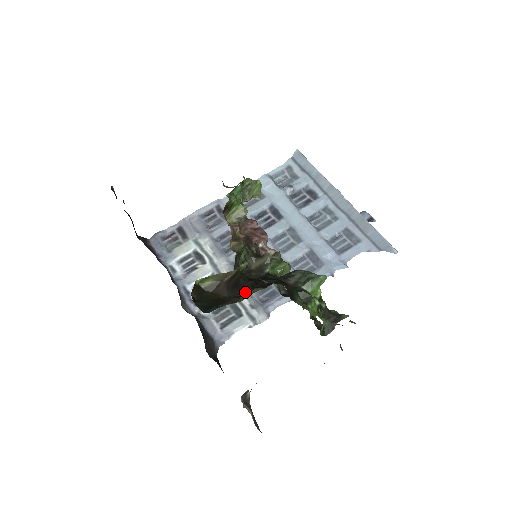
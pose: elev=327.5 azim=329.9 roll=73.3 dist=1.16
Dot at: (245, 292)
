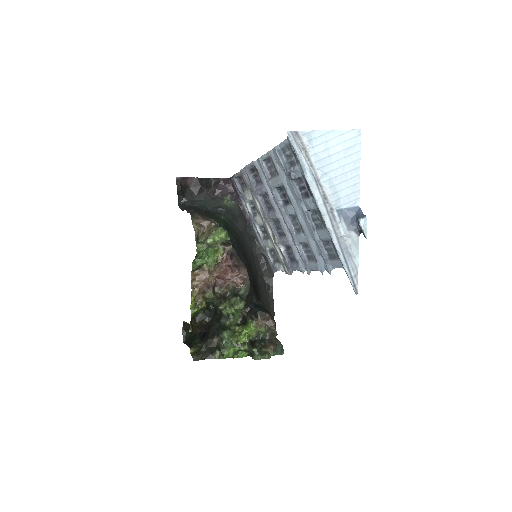
Dot at: (206, 330)
